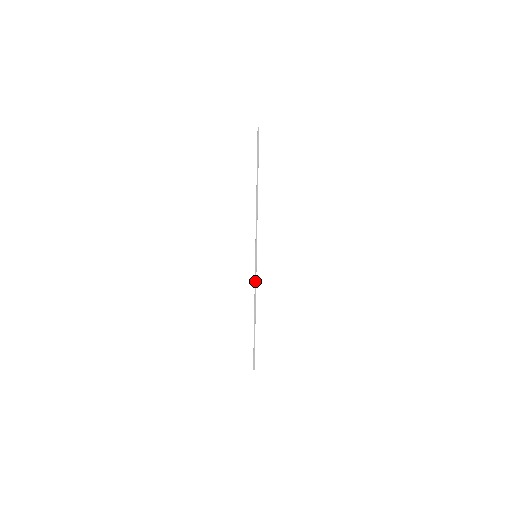
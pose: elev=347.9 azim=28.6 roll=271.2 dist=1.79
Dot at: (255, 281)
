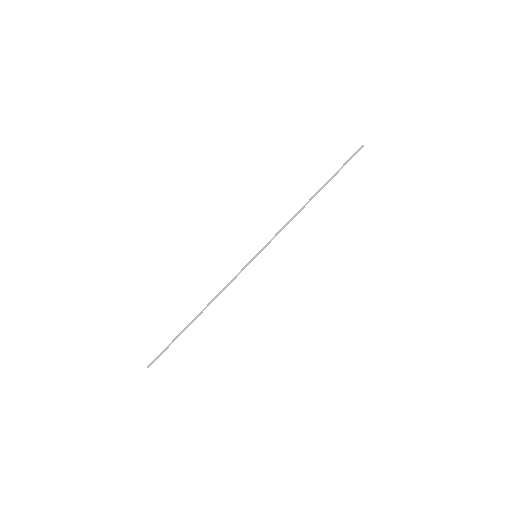
Dot at: (233, 279)
